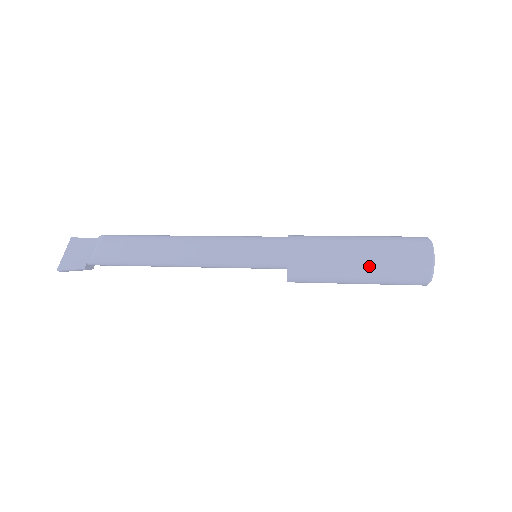
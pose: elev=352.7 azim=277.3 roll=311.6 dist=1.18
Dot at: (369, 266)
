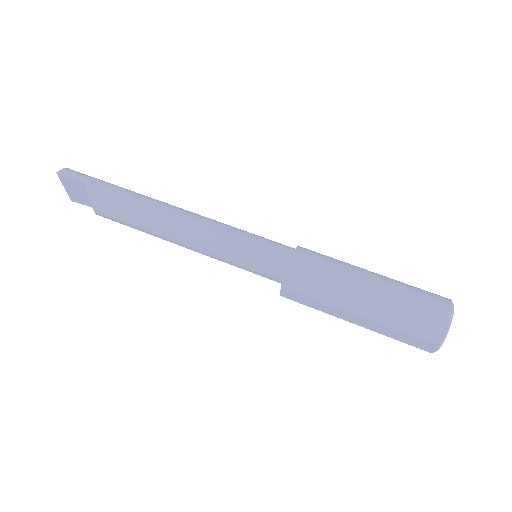
Dot at: occluded
